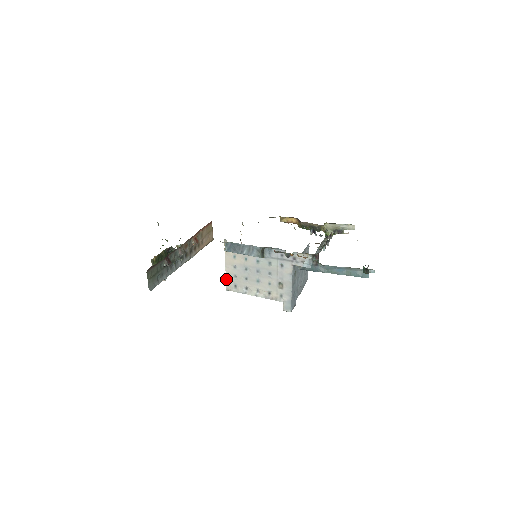
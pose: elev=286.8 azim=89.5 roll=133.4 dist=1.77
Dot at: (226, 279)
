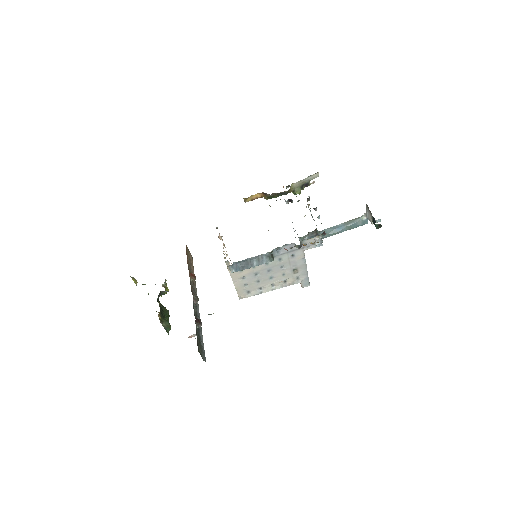
Dot at: (237, 291)
